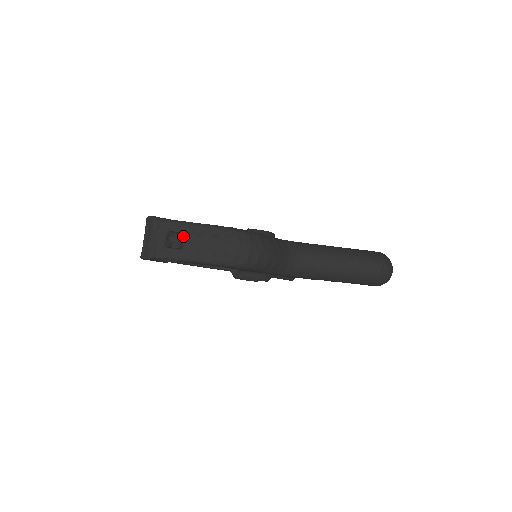
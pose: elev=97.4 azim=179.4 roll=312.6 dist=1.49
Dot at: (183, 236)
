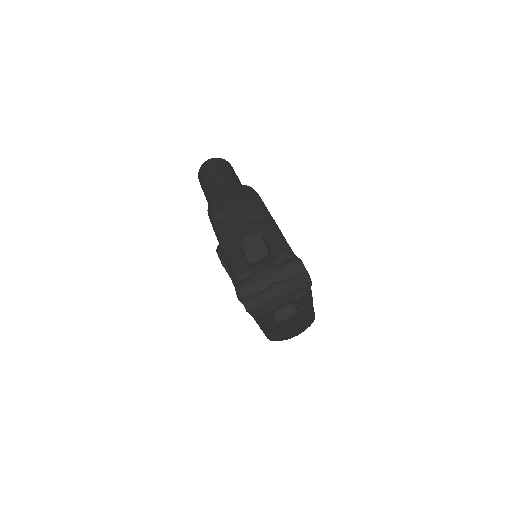
Dot at: (294, 313)
